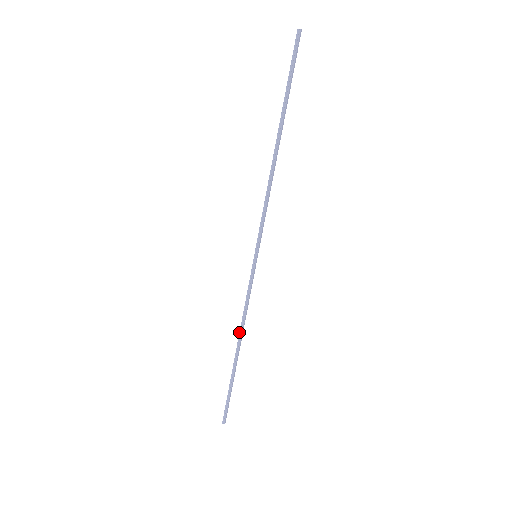
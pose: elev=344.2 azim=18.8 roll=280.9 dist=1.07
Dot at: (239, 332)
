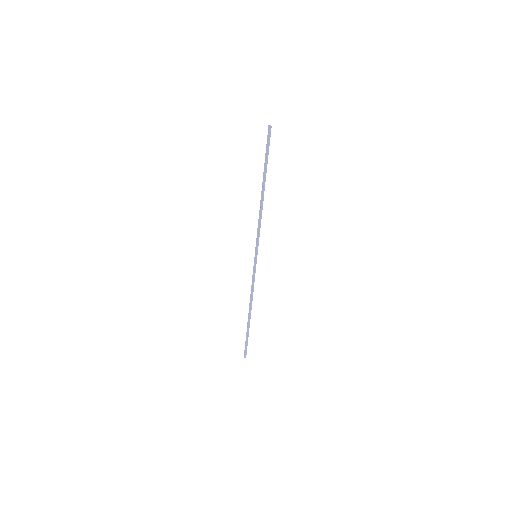
Dot at: (250, 301)
